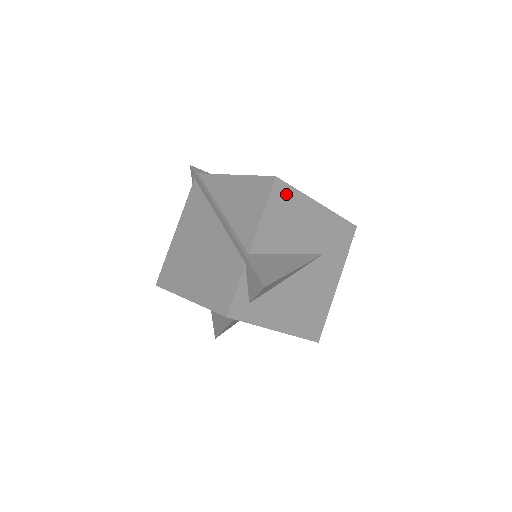
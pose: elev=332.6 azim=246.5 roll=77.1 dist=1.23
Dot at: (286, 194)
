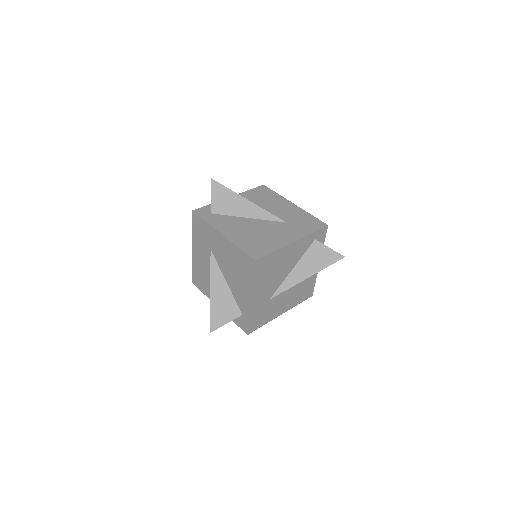
Dot at: (267, 192)
